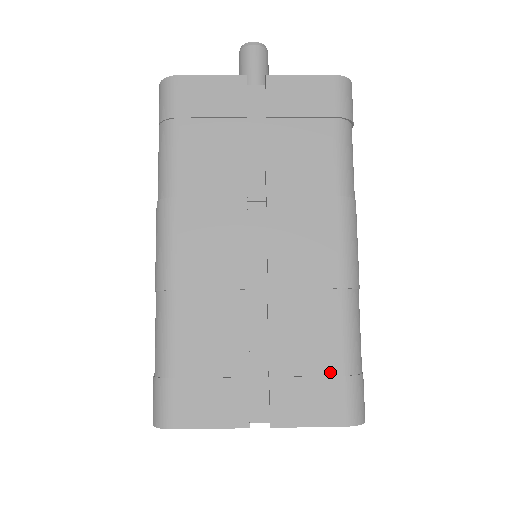
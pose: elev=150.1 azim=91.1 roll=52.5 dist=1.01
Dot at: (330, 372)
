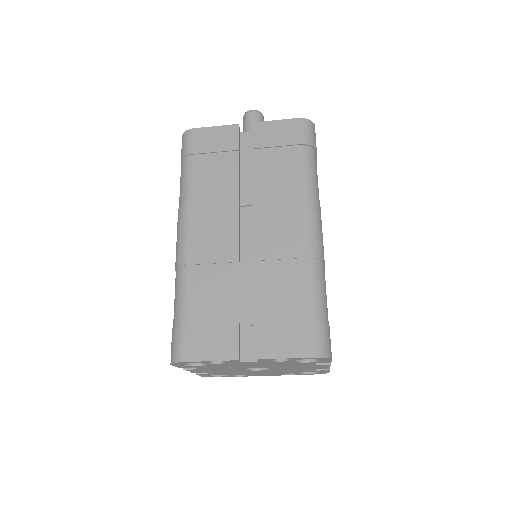
Dot at: (300, 318)
